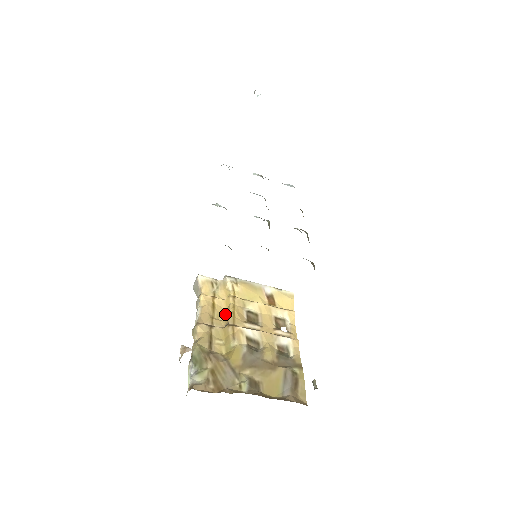
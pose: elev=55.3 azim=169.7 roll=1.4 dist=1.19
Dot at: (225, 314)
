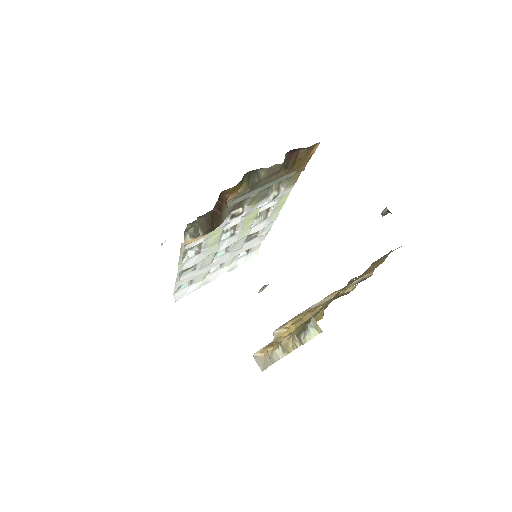
Dot at: occluded
